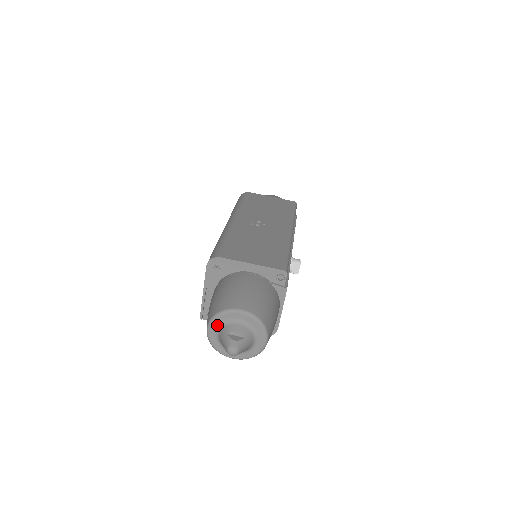
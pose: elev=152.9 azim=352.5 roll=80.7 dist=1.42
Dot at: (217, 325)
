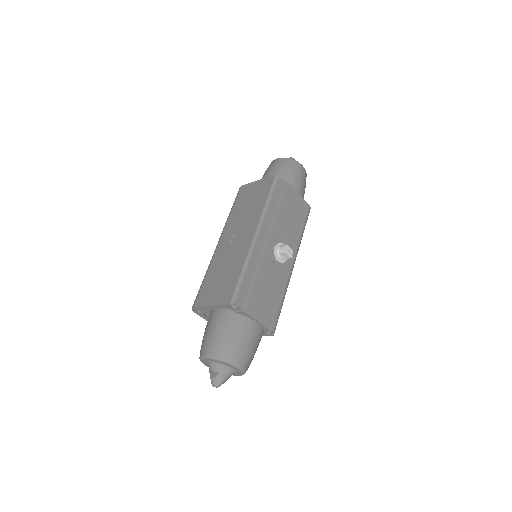
Dot at: (206, 364)
